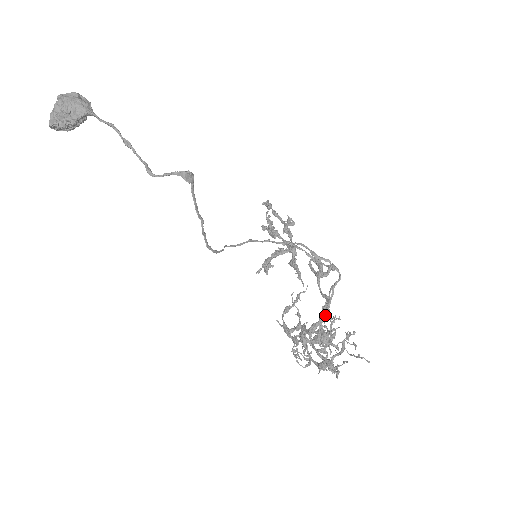
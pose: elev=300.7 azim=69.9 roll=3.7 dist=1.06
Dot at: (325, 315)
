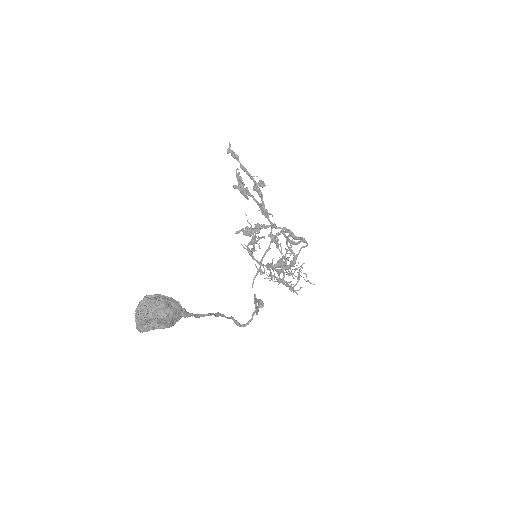
Dot at: occluded
